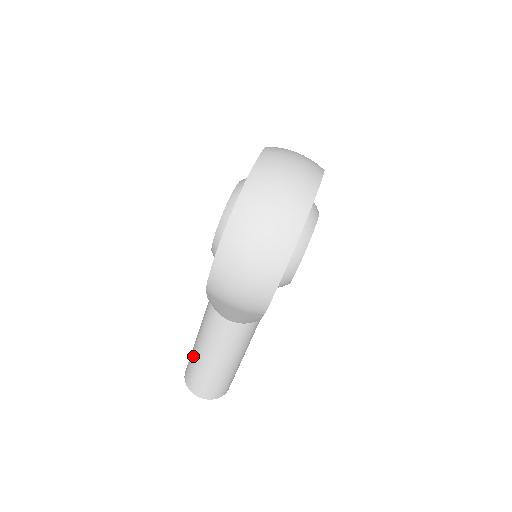
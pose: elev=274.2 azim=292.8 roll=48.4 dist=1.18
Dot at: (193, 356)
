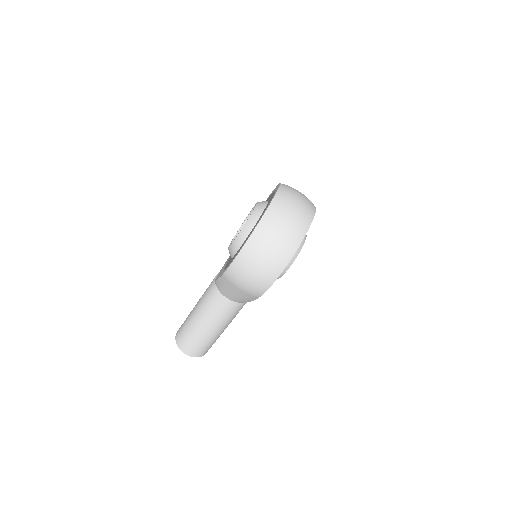
Dot at: (189, 322)
